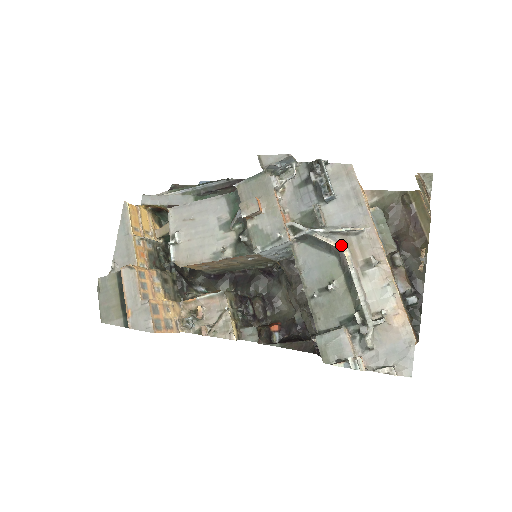
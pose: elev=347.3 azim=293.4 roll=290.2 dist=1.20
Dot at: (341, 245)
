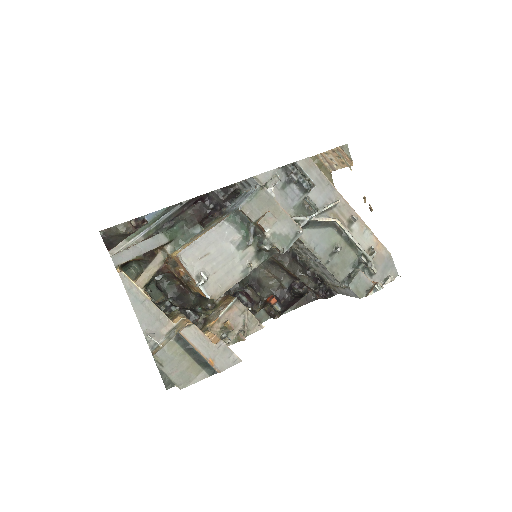
Dot at: (332, 218)
